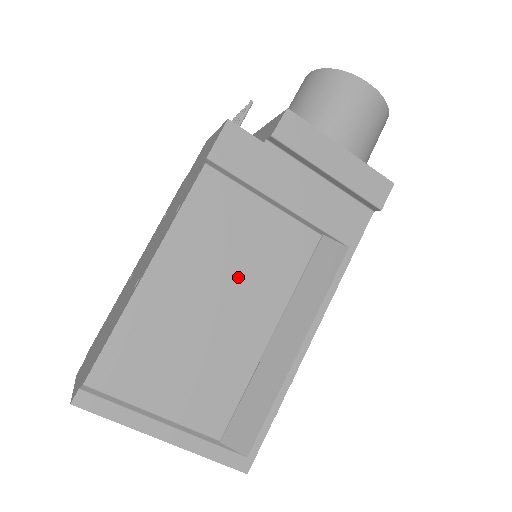
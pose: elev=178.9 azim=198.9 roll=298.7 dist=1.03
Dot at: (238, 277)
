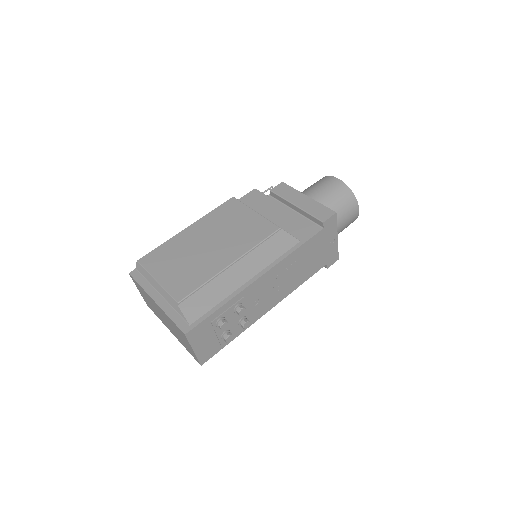
Dot at: (226, 237)
